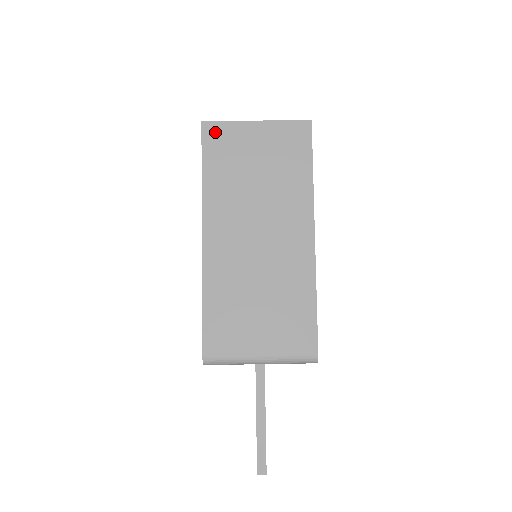
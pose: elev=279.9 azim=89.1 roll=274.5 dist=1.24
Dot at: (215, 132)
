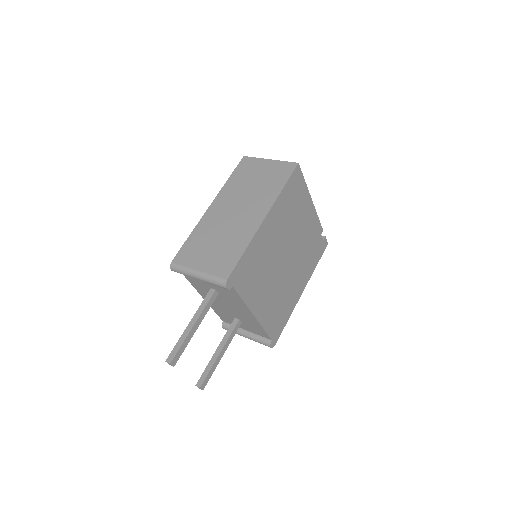
Dot at: (247, 161)
